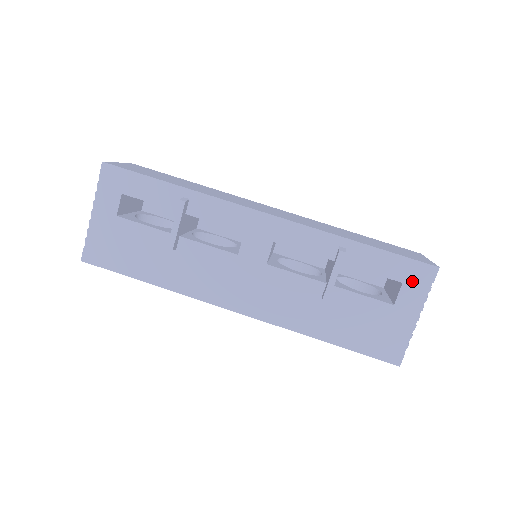
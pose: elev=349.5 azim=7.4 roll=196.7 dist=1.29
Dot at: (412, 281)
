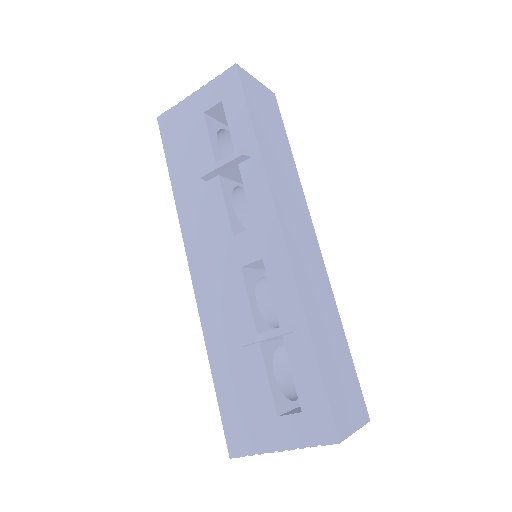
Dot at: (309, 421)
